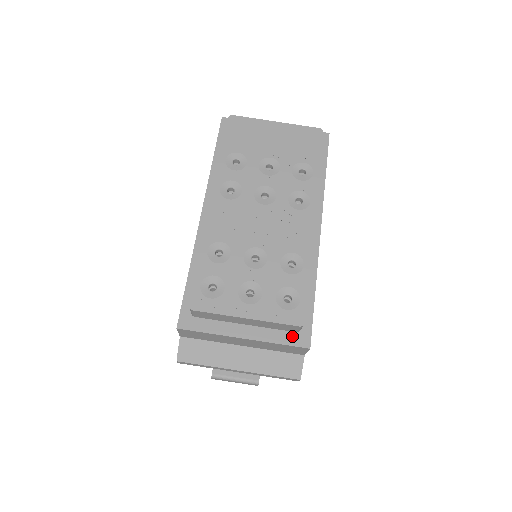
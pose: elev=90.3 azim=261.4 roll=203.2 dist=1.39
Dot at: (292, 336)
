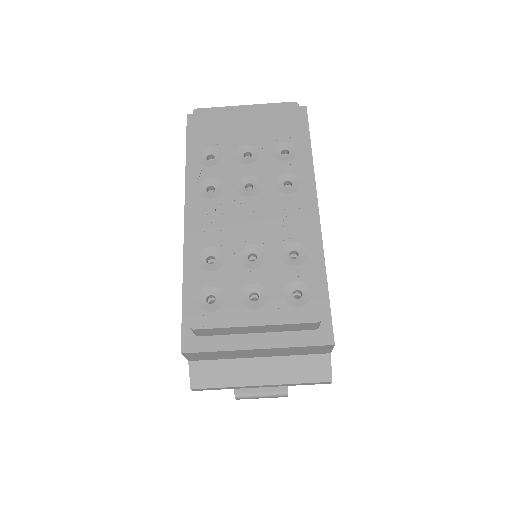
Dot at: (311, 335)
